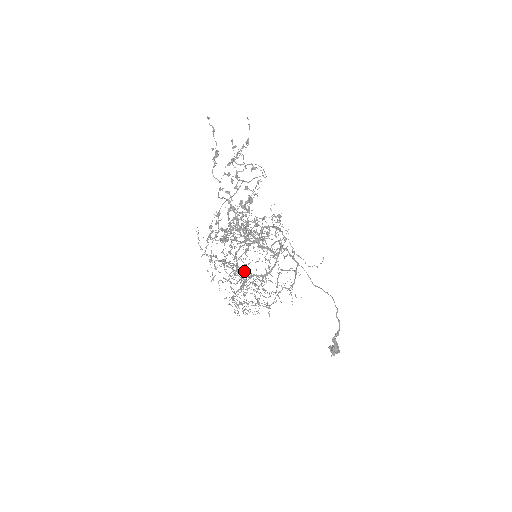
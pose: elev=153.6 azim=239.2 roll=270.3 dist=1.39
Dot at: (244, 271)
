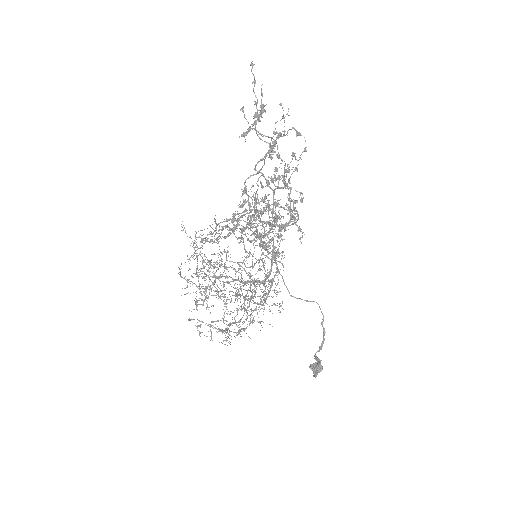
Dot at: (230, 281)
